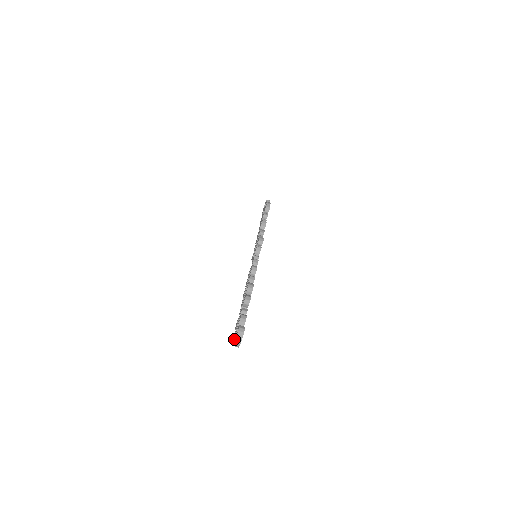
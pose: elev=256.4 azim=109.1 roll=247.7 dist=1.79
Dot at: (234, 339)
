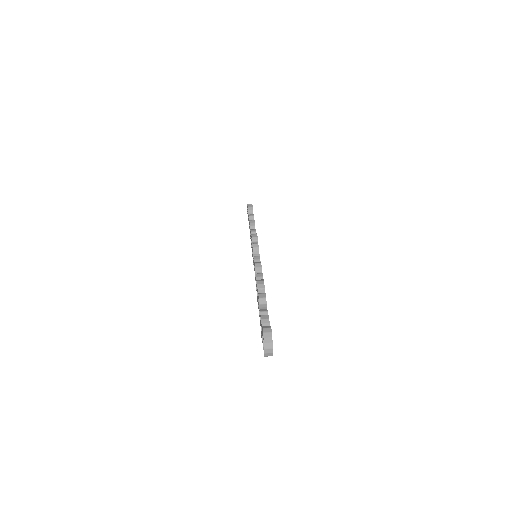
Dot at: occluded
